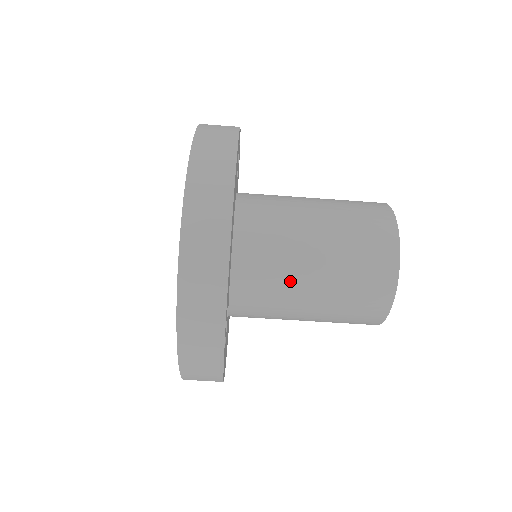
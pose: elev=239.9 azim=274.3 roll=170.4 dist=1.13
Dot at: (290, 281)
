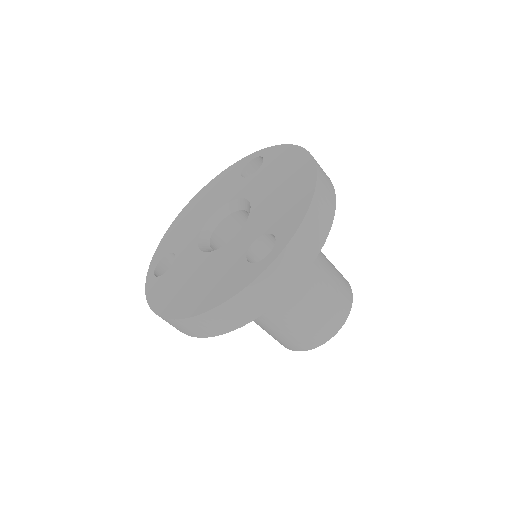
Dot at: (307, 272)
